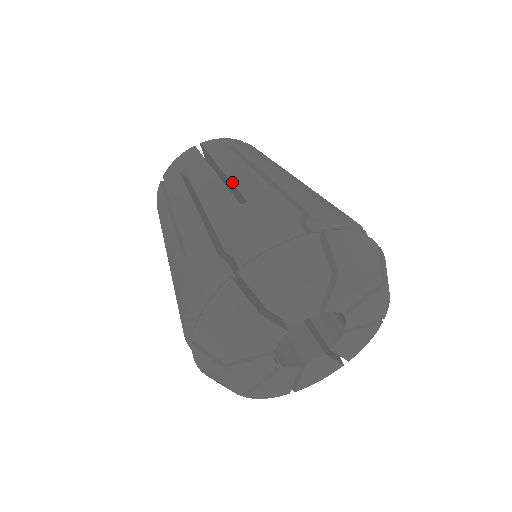
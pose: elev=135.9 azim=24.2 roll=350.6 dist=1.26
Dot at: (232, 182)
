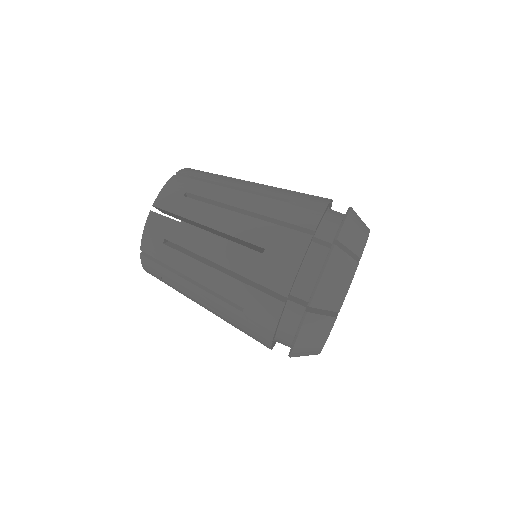
Dot at: (232, 236)
